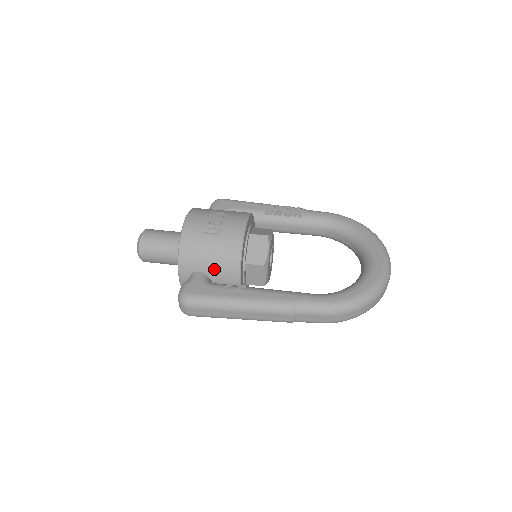
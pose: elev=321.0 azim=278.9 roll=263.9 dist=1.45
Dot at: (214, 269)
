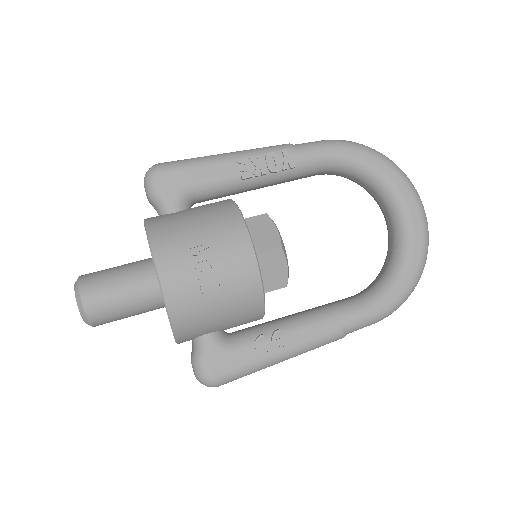
Dot at: (229, 325)
